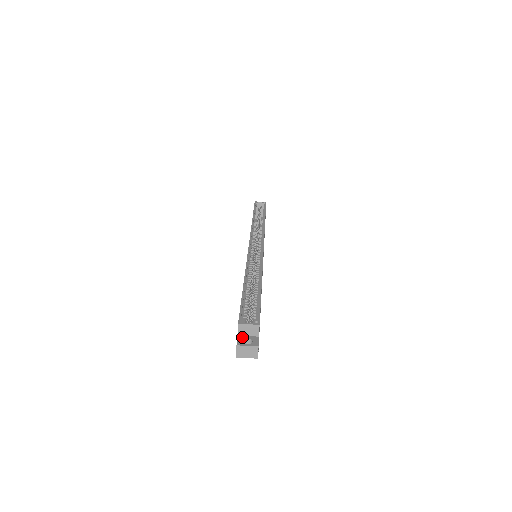
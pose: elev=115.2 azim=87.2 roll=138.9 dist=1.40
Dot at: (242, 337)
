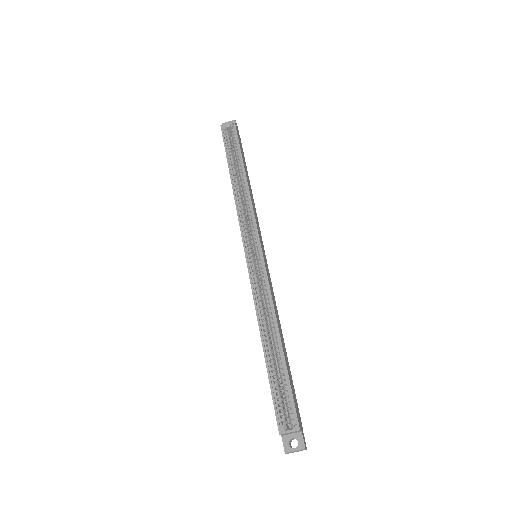
Dot at: (286, 438)
